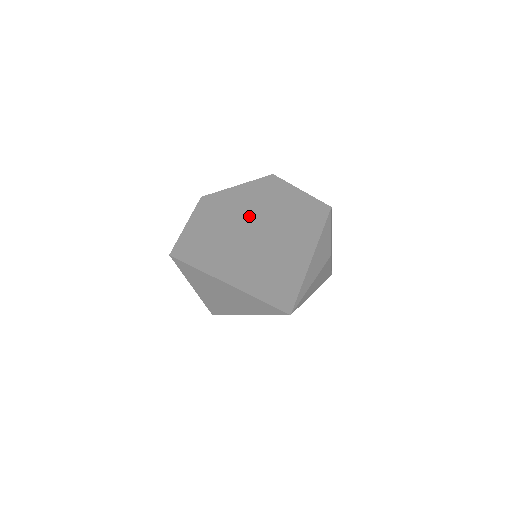
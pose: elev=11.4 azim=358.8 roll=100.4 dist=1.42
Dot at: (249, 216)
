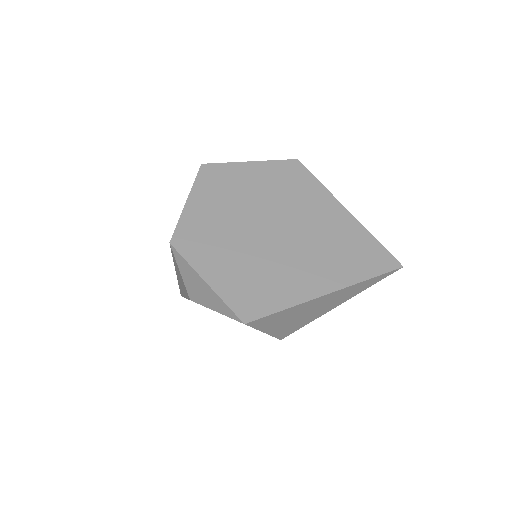
Dot at: (250, 221)
